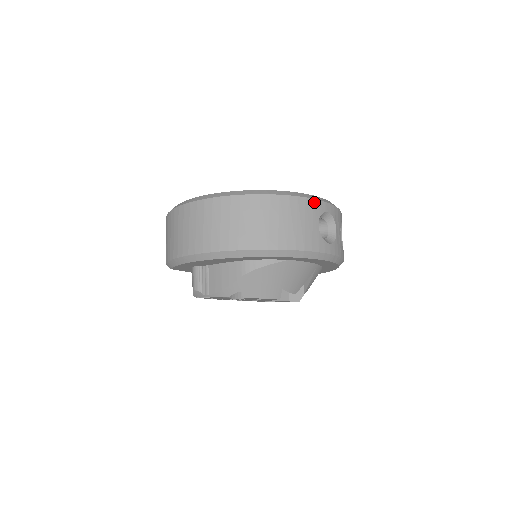
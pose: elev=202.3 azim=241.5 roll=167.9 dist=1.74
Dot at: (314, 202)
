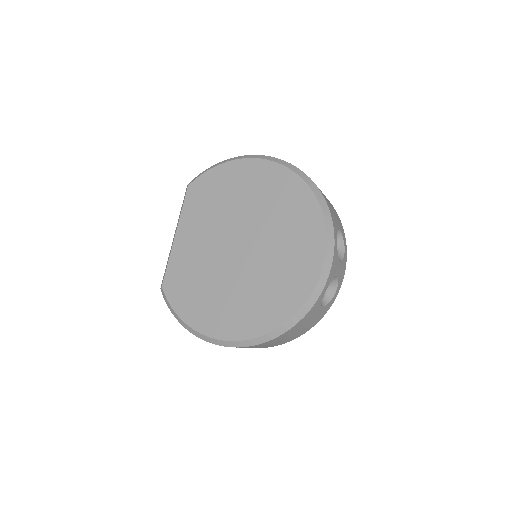
Dot at: (313, 308)
